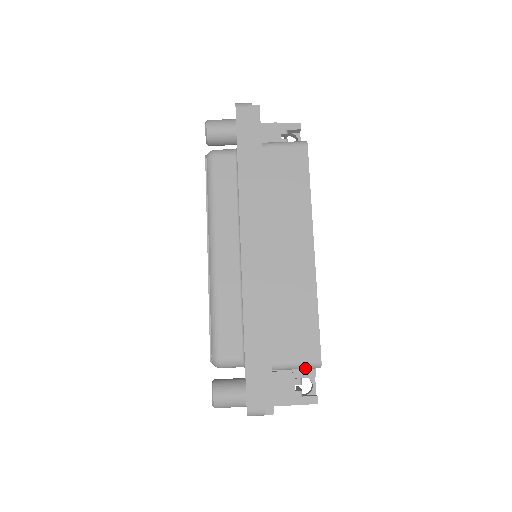
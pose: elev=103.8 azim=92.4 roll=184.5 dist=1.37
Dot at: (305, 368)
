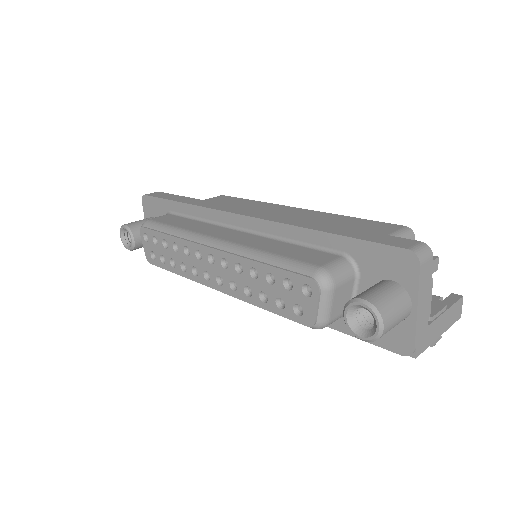
Dot at: occluded
